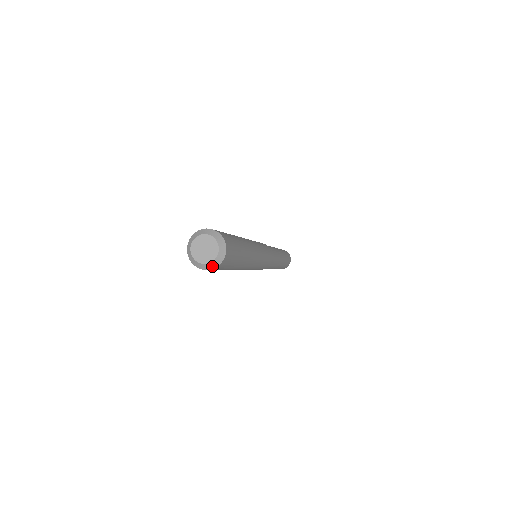
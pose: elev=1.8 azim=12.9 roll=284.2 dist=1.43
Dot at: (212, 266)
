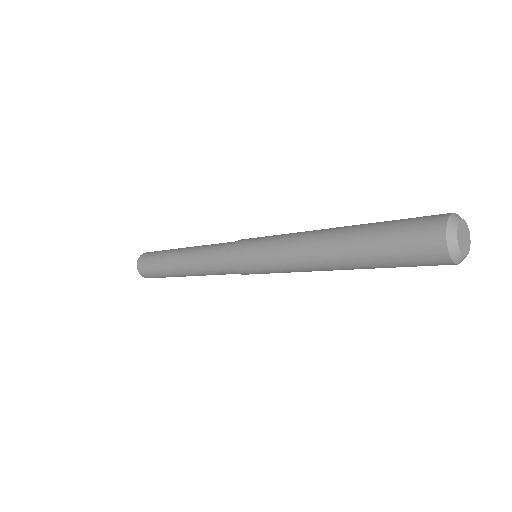
Dot at: occluded
